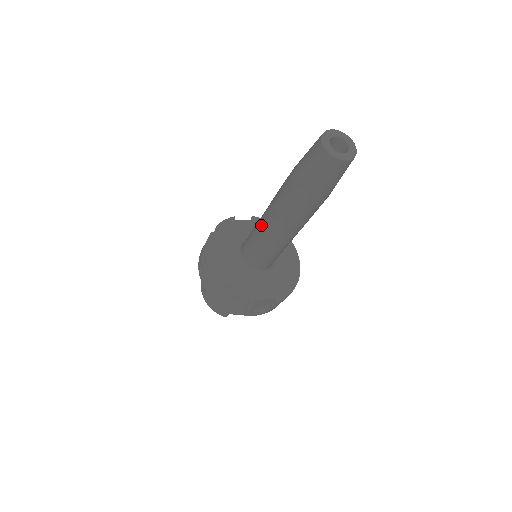
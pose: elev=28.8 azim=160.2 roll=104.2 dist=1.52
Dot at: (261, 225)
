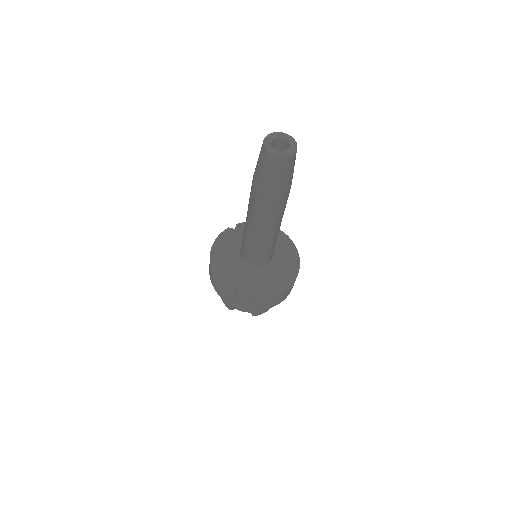
Dot at: occluded
